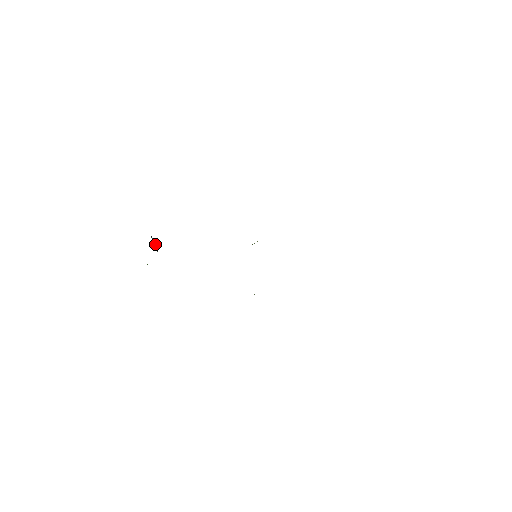
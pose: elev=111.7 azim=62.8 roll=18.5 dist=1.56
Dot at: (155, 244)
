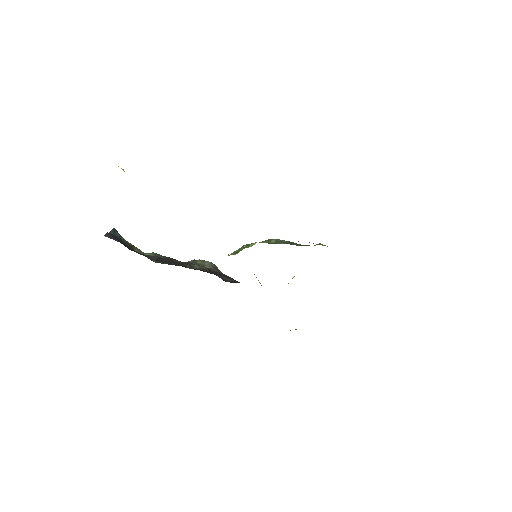
Dot at: (118, 233)
